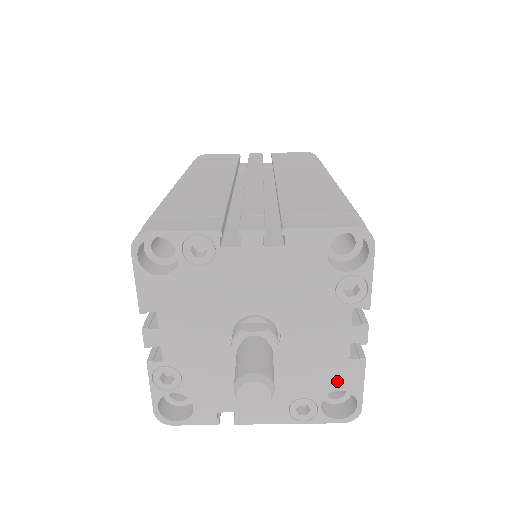
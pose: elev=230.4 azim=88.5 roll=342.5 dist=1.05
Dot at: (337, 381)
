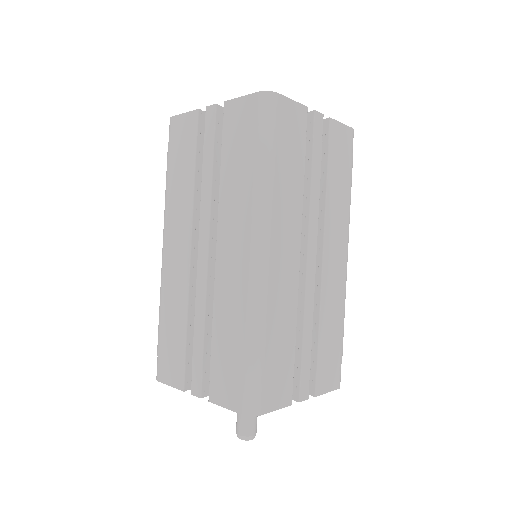
Dot at: occluded
